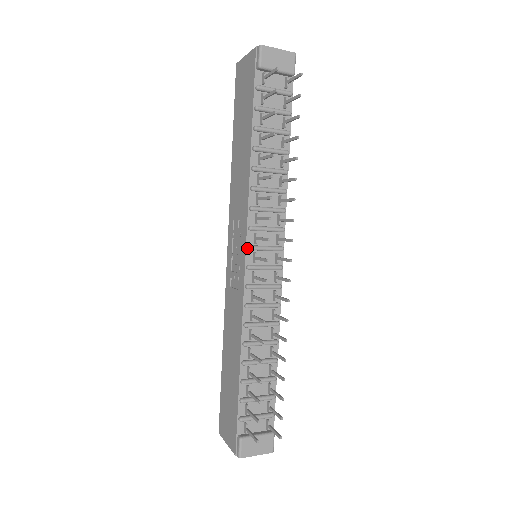
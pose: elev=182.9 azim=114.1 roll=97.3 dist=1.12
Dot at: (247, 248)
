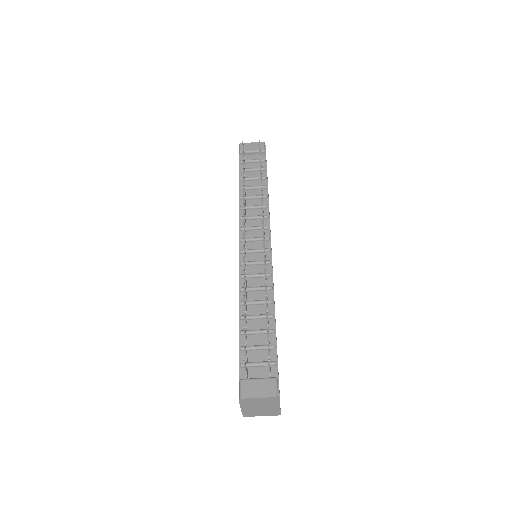
Dot at: (239, 241)
